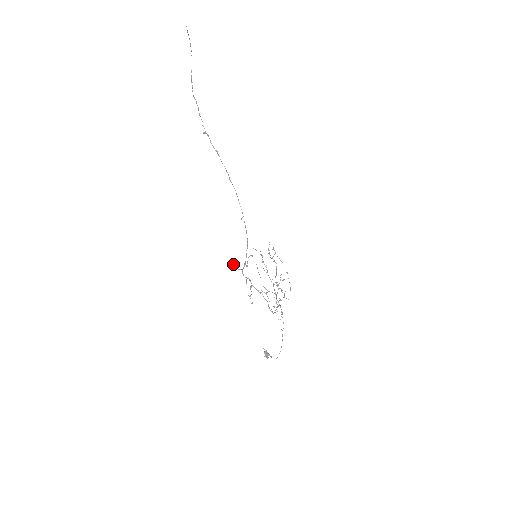
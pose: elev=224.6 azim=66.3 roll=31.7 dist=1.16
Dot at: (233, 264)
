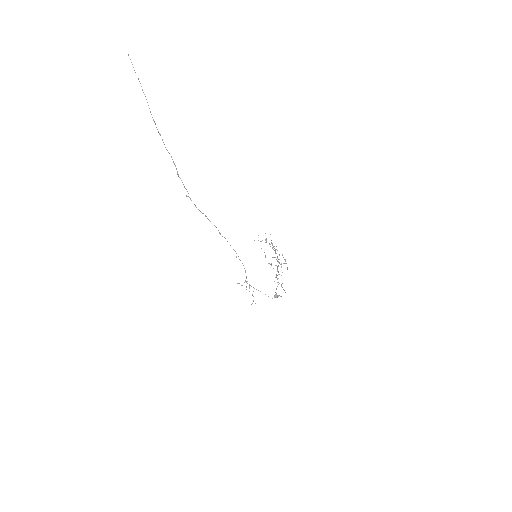
Dot at: (237, 283)
